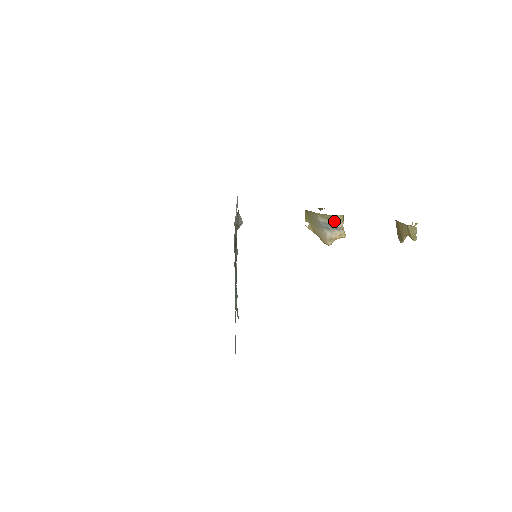
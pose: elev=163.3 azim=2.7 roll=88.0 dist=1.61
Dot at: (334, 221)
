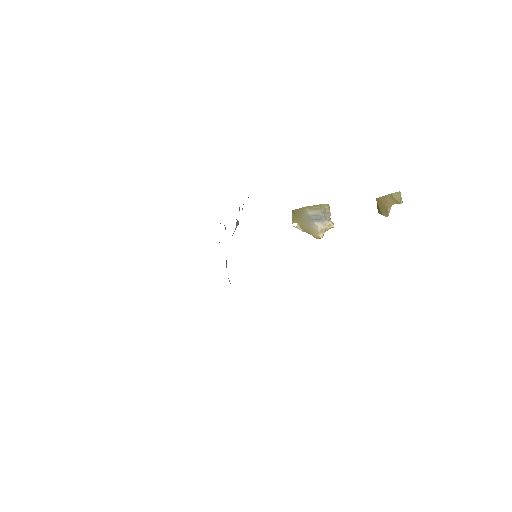
Dot at: (323, 210)
